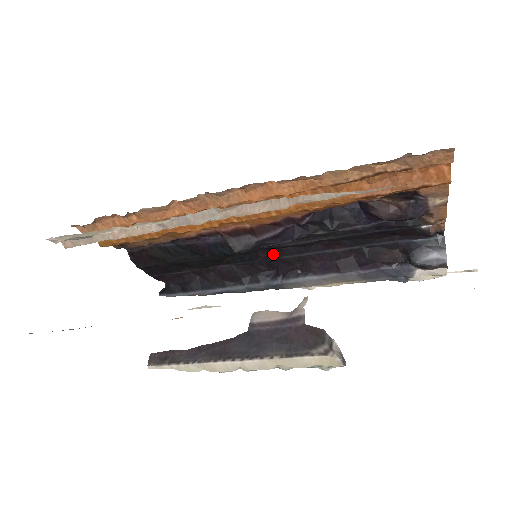
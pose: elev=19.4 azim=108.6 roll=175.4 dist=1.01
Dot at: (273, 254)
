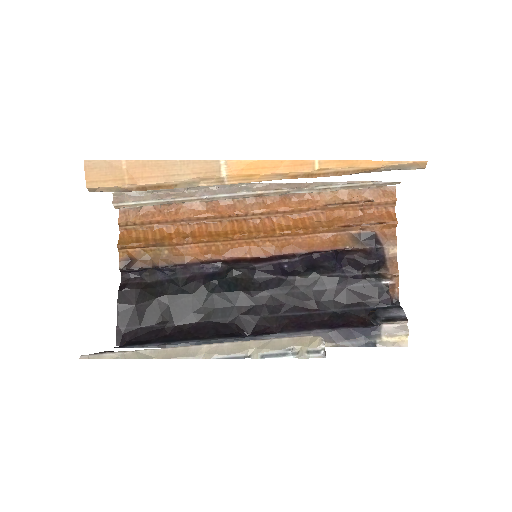
Dot at: (254, 311)
